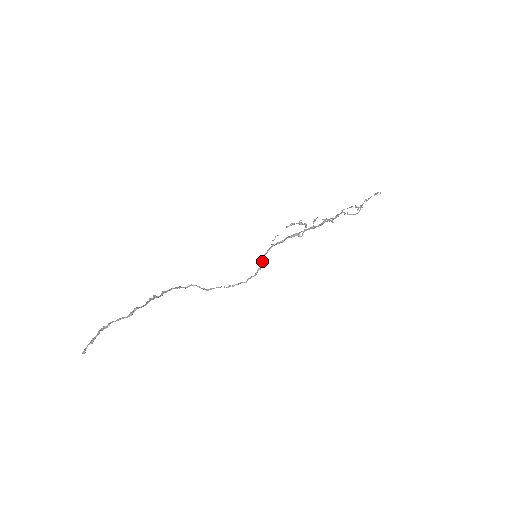
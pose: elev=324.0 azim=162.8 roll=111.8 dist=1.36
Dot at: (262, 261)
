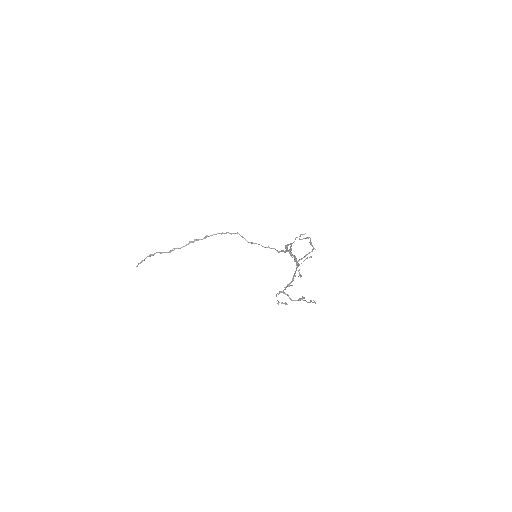
Dot at: (287, 248)
